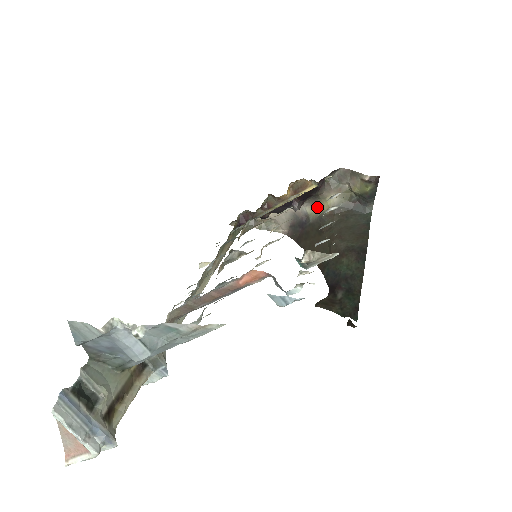
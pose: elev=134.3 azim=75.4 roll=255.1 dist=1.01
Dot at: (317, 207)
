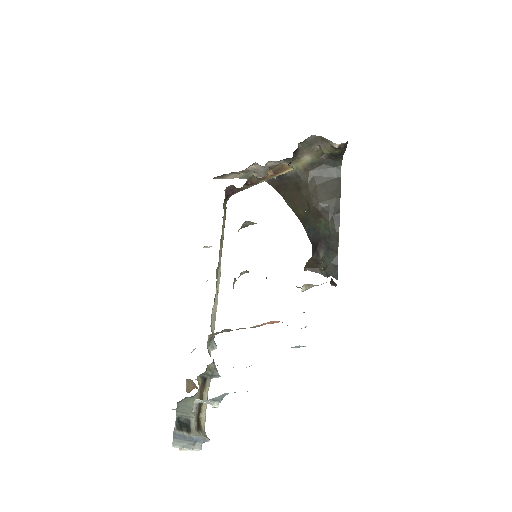
Dot at: (292, 164)
